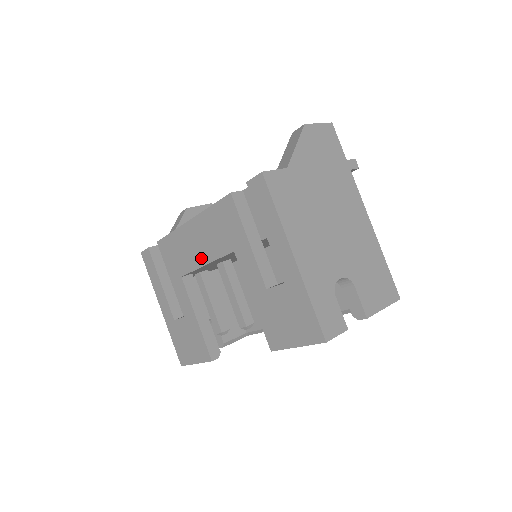
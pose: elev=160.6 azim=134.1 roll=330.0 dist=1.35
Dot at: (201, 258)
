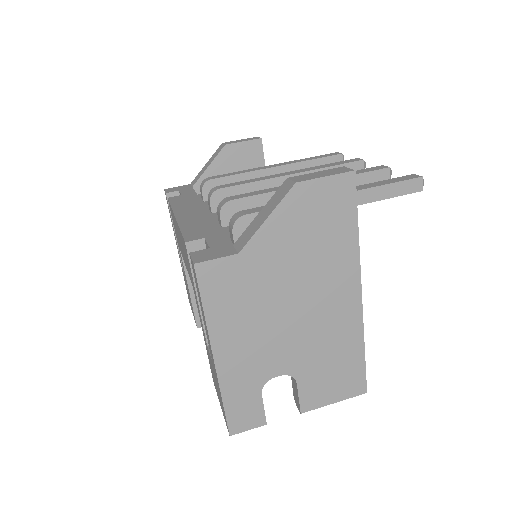
Dot at: (183, 257)
